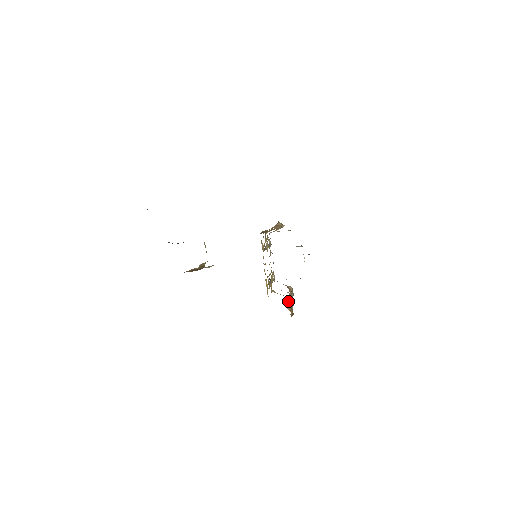
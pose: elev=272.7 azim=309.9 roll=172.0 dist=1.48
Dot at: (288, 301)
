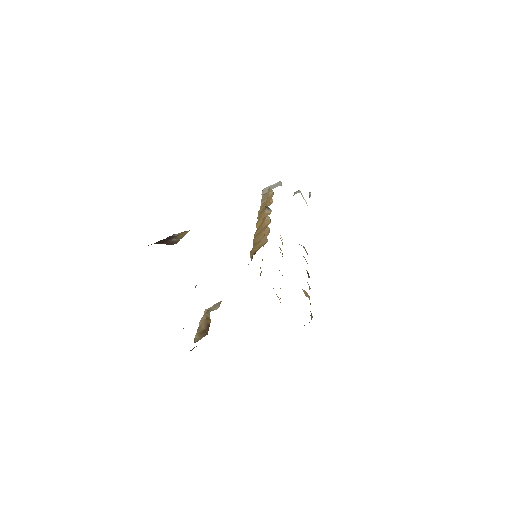
Dot at: (303, 291)
